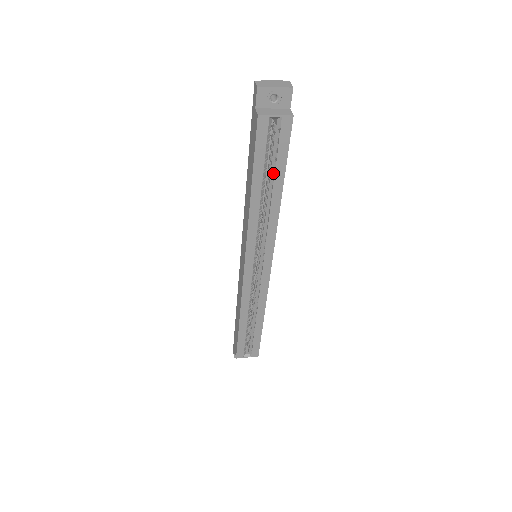
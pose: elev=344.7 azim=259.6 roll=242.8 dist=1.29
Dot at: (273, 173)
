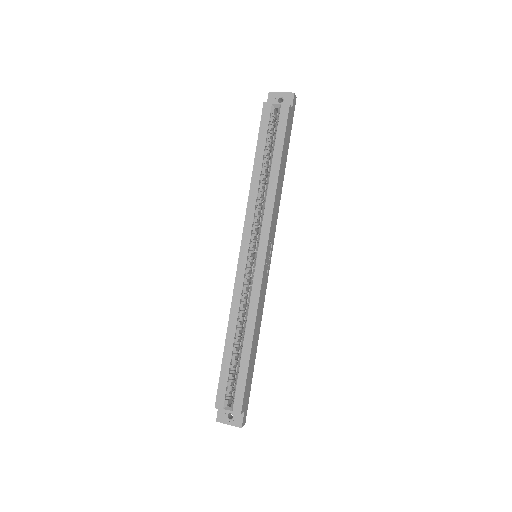
Dot at: (273, 153)
